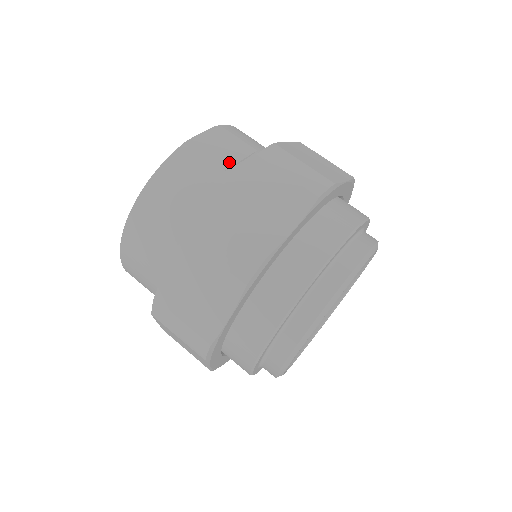
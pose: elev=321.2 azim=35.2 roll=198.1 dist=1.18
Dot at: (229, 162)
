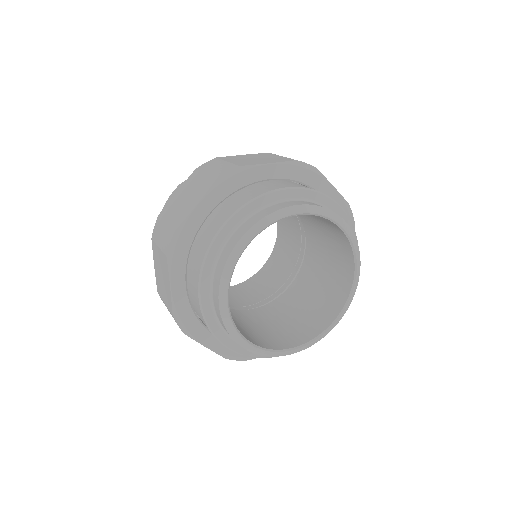
Dot at: occluded
